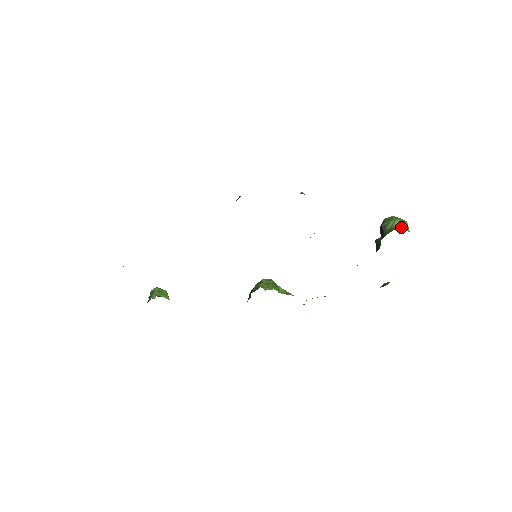
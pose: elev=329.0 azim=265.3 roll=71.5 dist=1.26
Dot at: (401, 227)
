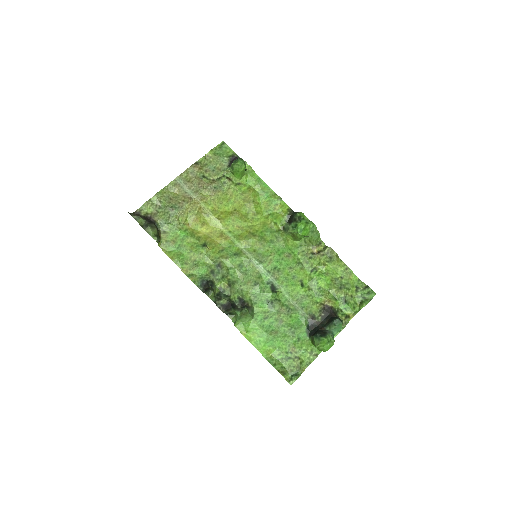
Dot at: (316, 348)
